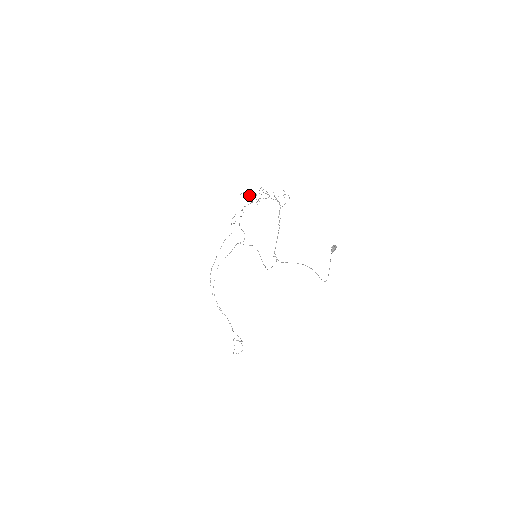
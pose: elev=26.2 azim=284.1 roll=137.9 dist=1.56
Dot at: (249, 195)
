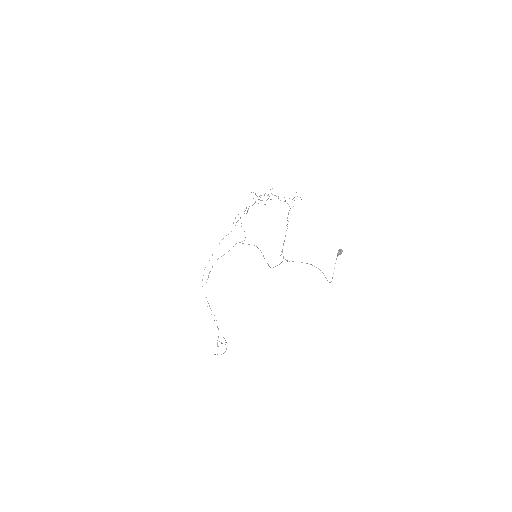
Dot at: occluded
